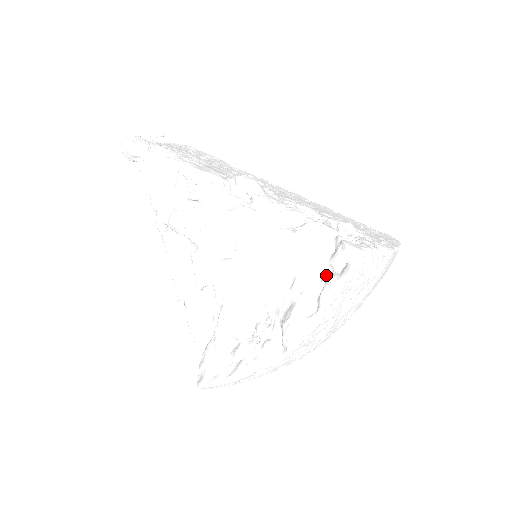
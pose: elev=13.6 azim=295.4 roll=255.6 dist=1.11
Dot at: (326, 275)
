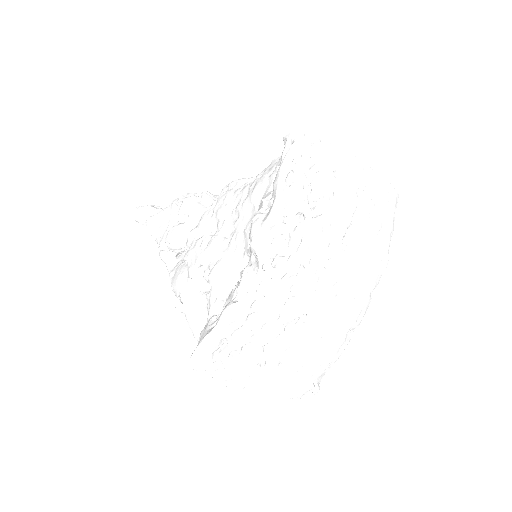
Dot at: occluded
